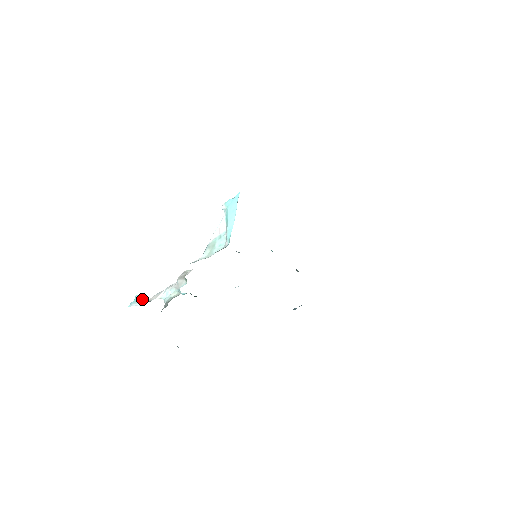
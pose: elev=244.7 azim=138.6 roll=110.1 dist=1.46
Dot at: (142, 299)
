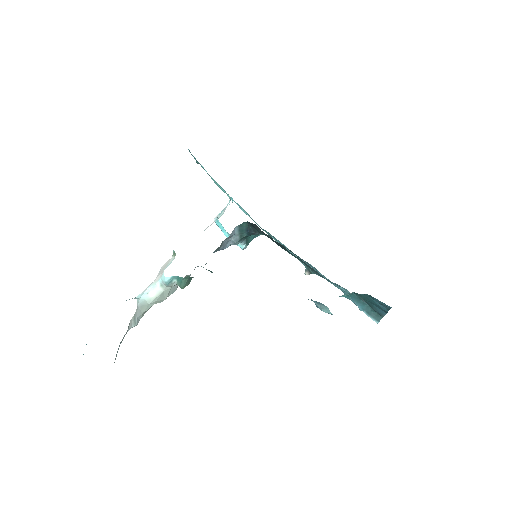
Dot at: occluded
